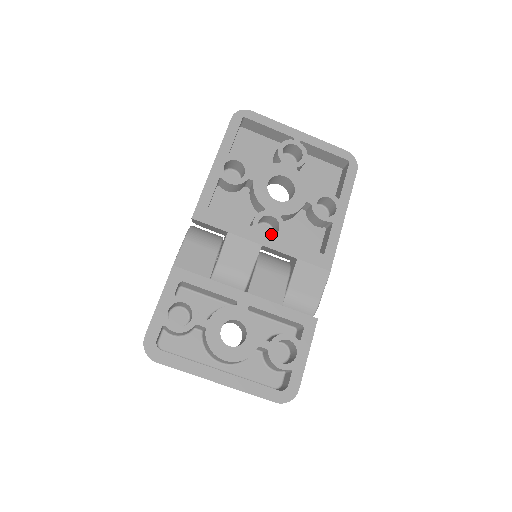
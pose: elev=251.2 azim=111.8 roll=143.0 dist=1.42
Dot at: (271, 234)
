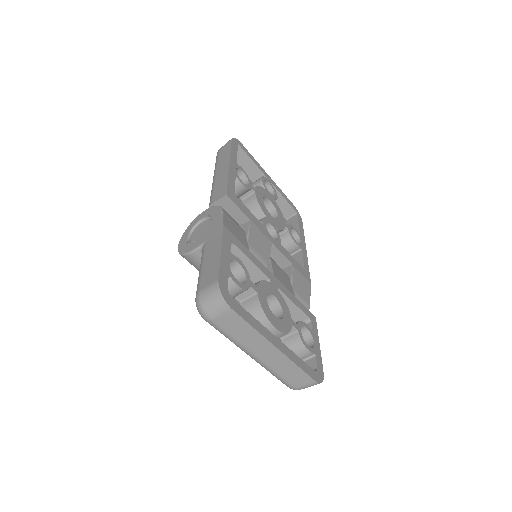
Dot at: occluded
